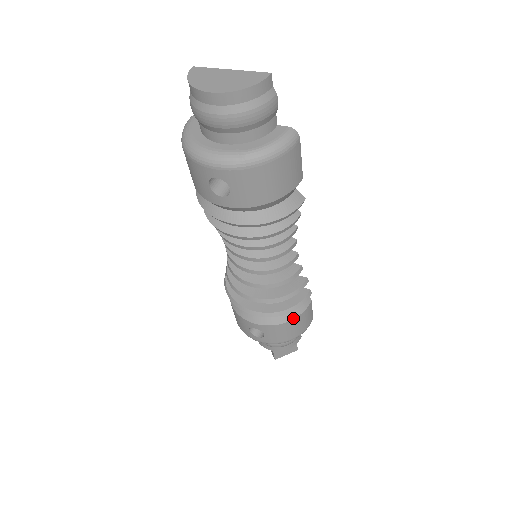
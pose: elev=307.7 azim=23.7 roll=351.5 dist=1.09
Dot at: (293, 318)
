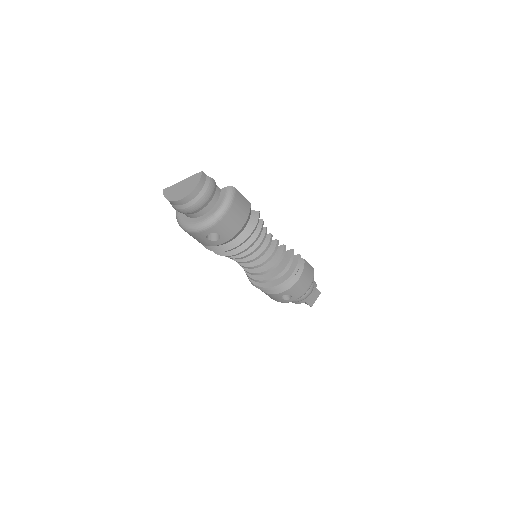
Dot at: (300, 276)
